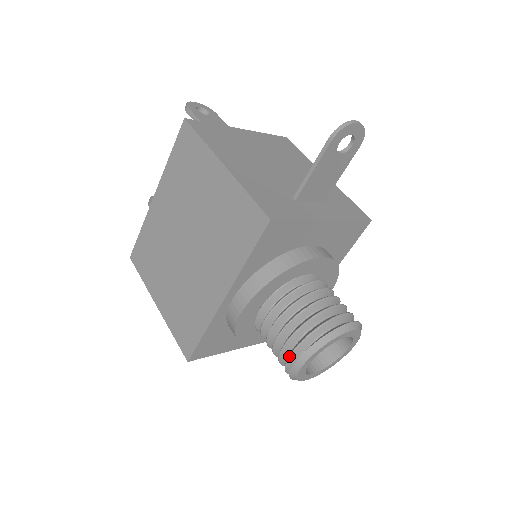
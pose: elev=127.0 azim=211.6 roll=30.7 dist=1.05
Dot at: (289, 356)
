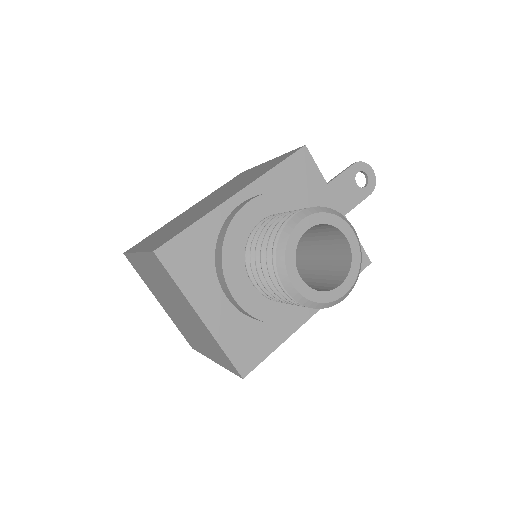
Dot at: occluded
